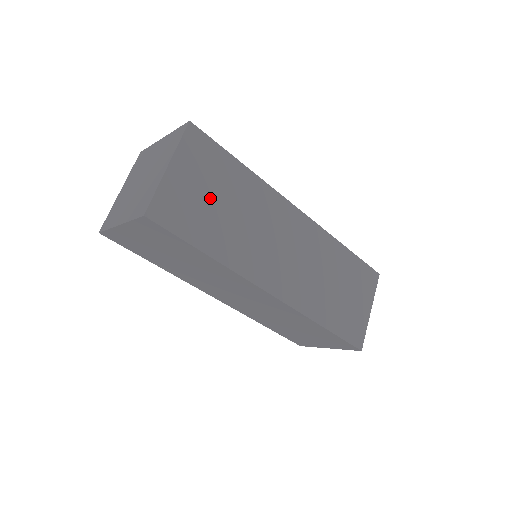
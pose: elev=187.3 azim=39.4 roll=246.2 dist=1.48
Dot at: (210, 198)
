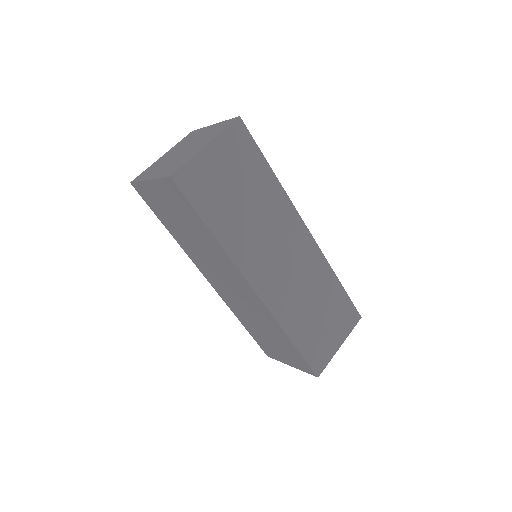
Dot at: (232, 186)
